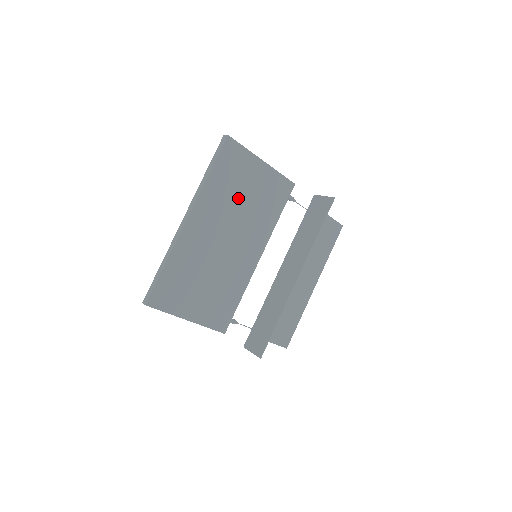
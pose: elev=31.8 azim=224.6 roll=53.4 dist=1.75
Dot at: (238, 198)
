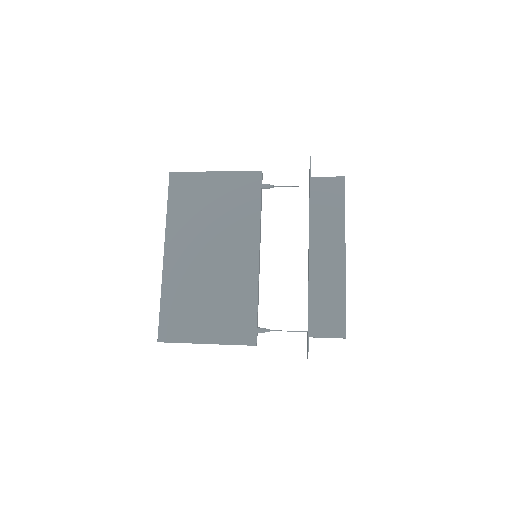
Dot at: (205, 214)
